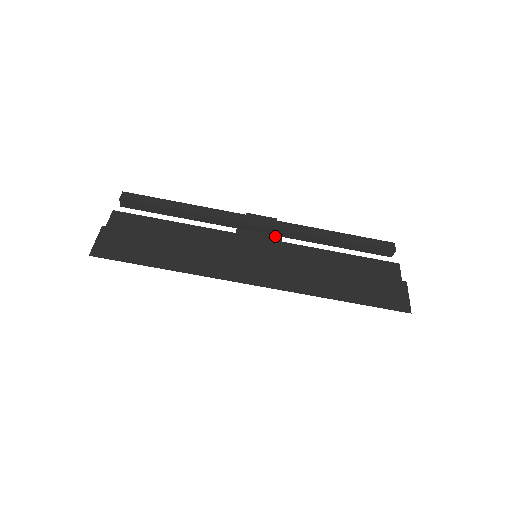
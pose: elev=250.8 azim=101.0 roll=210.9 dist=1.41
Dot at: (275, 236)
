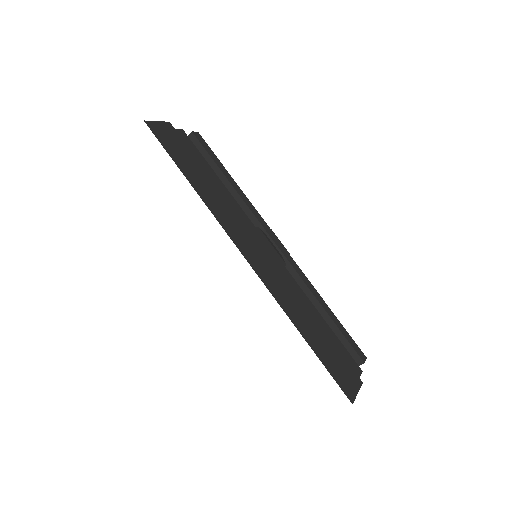
Dot at: (282, 259)
